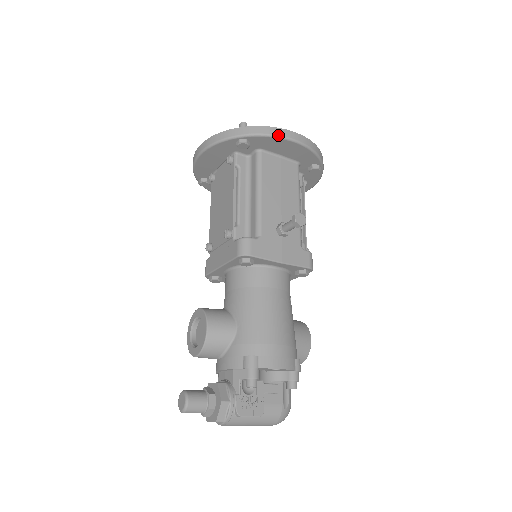
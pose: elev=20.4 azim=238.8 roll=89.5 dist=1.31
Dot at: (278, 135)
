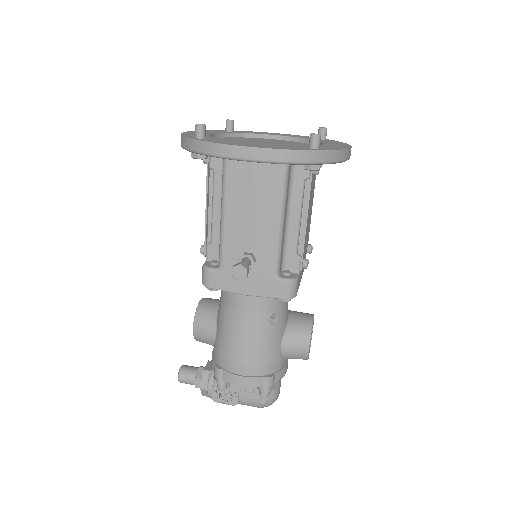
Dot at: (221, 156)
